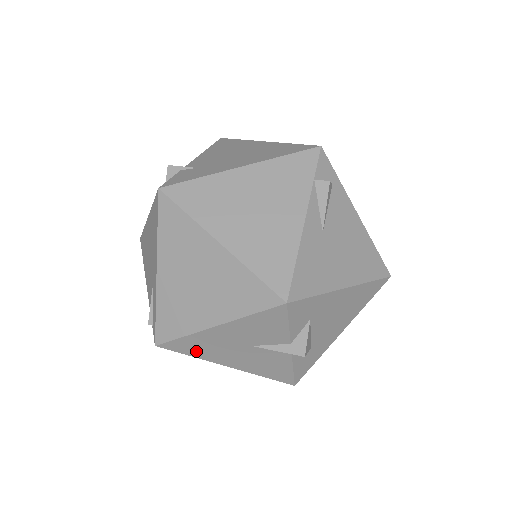
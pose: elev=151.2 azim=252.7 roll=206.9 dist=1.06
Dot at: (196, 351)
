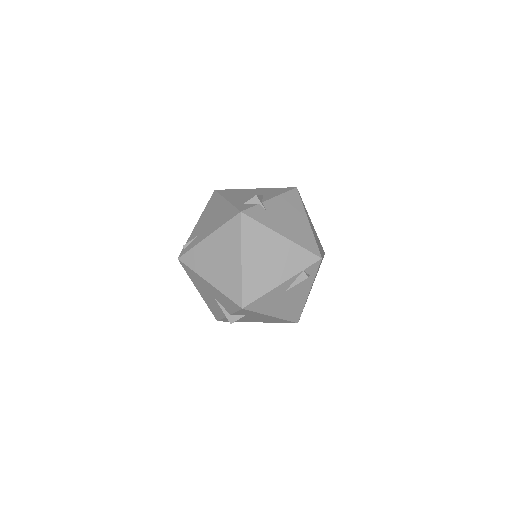
Dot at: (192, 277)
